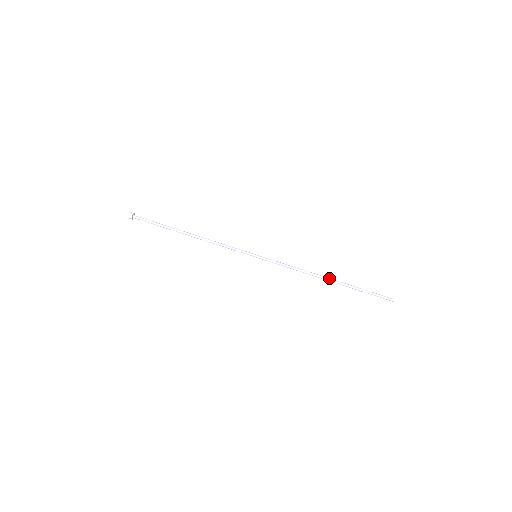
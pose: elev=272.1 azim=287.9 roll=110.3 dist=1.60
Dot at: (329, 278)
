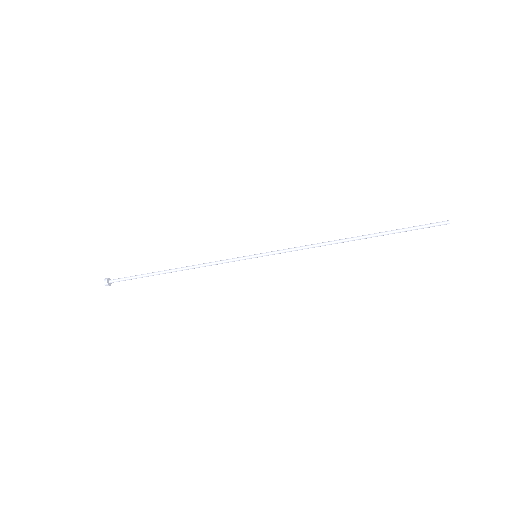
Dot at: (353, 239)
